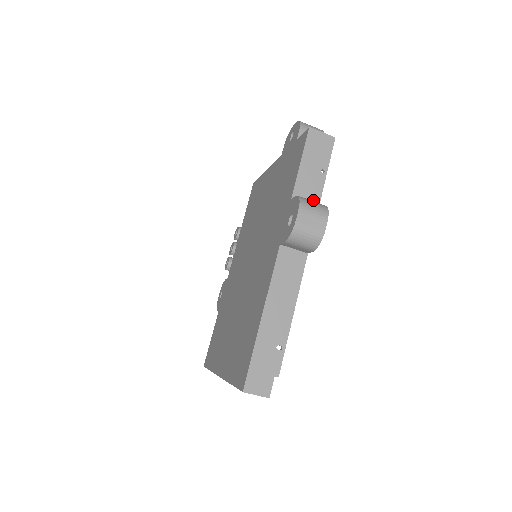
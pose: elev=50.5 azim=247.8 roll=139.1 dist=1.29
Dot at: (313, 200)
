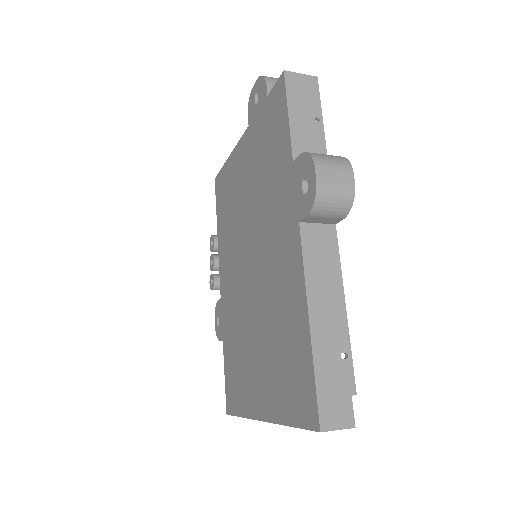
Dot at: occluded
